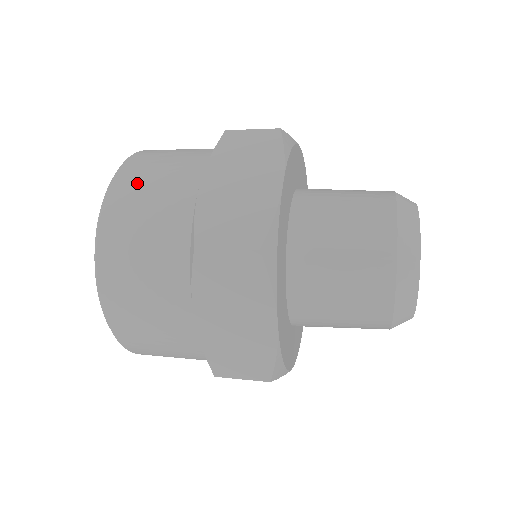
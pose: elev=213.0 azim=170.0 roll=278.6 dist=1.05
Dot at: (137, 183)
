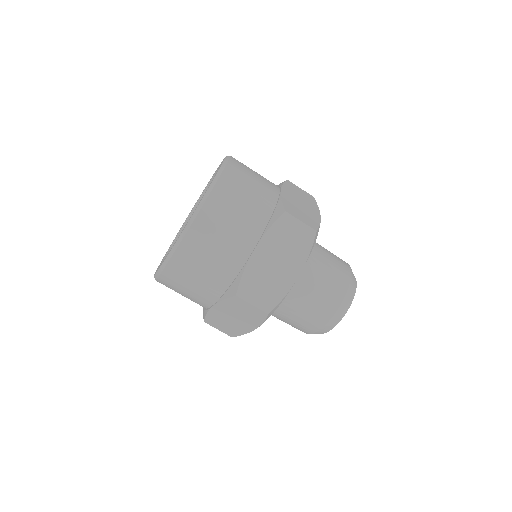
Dot at: (245, 168)
